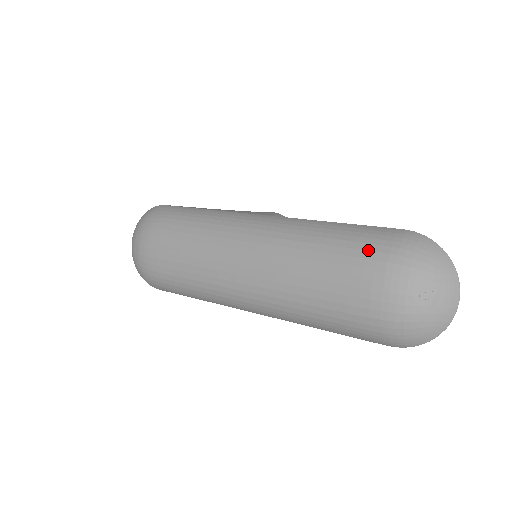
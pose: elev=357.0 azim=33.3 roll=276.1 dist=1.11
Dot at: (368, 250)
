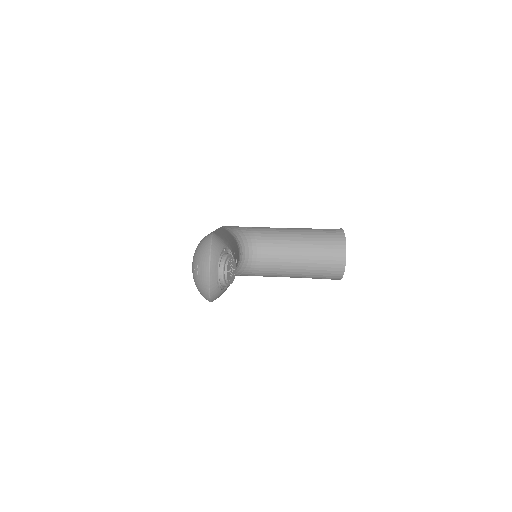
Dot at: occluded
